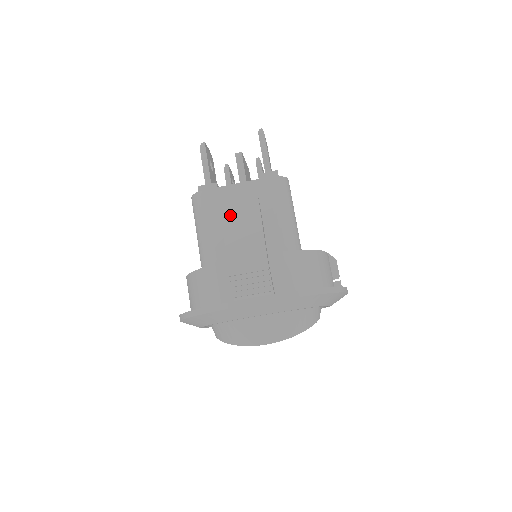
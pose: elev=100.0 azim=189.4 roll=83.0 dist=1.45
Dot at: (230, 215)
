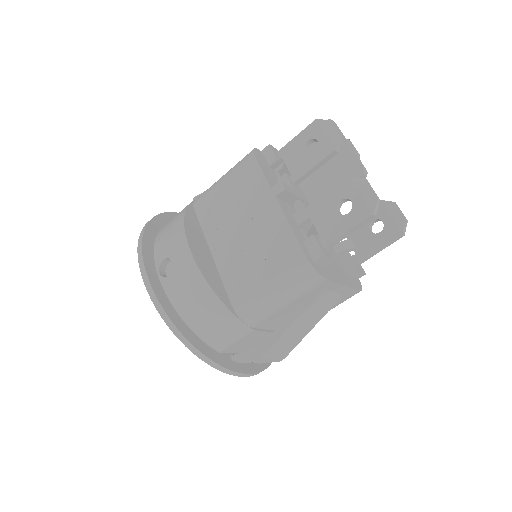
Dot at: (310, 311)
